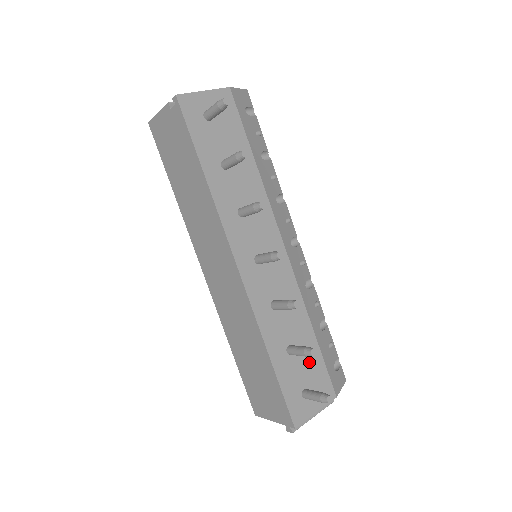
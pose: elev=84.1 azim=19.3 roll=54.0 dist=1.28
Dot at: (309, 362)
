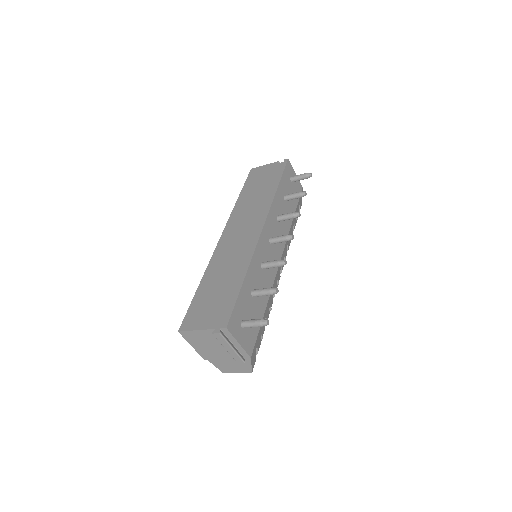
Dot at: (254, 315)
